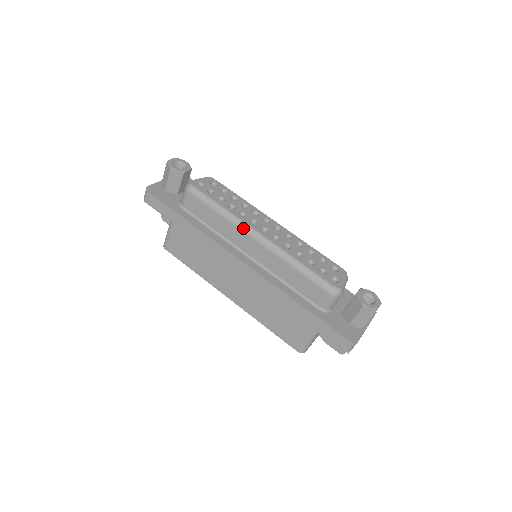
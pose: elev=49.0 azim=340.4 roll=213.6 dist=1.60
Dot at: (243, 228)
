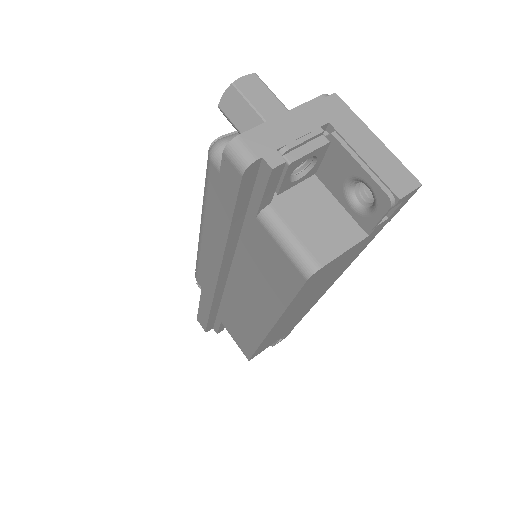
Dot at: (199, 242)
